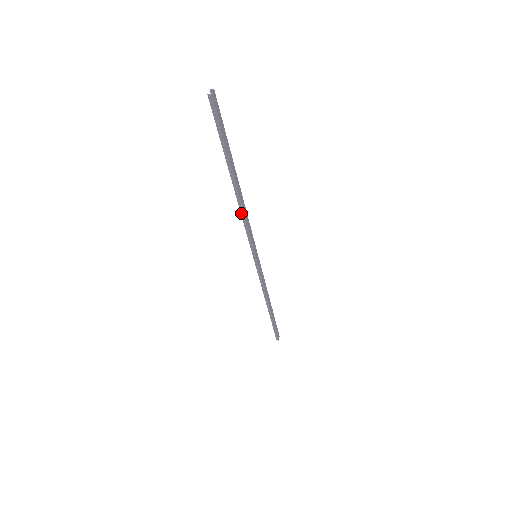
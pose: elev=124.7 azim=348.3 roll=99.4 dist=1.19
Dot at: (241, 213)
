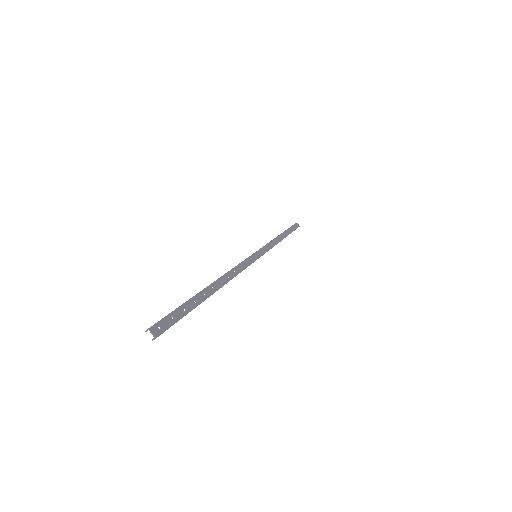
Dot at: occluded
